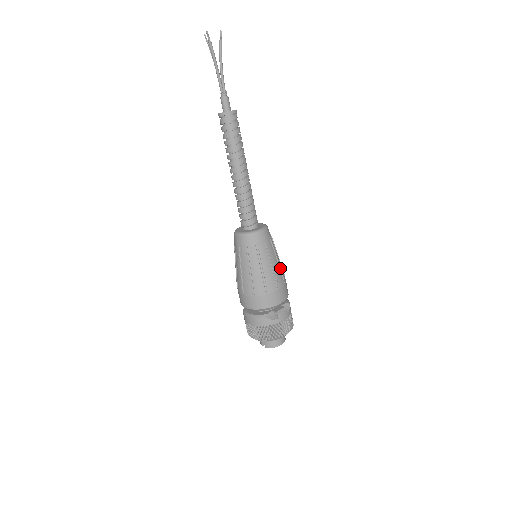
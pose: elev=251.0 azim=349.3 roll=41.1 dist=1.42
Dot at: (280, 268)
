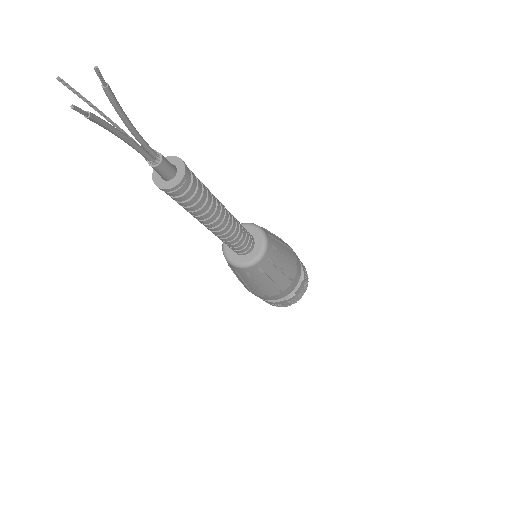
Dot at: (290, 260)
